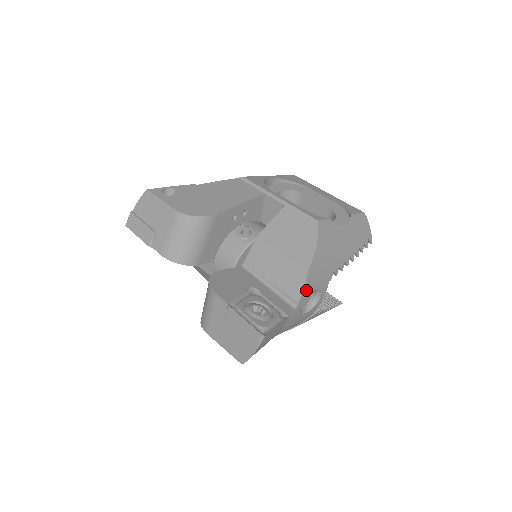
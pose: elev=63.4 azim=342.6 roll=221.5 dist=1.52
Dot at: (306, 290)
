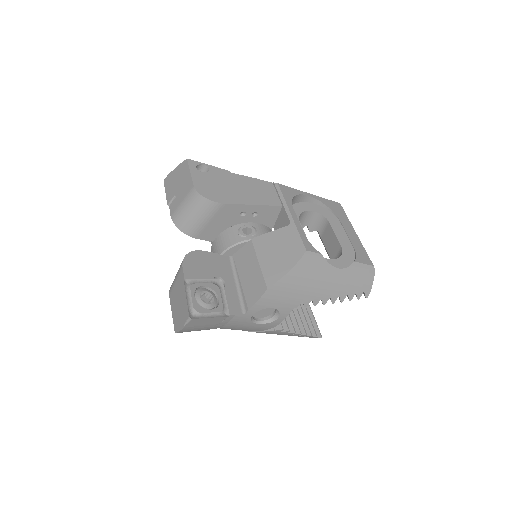
Dot at: (260, 303)
